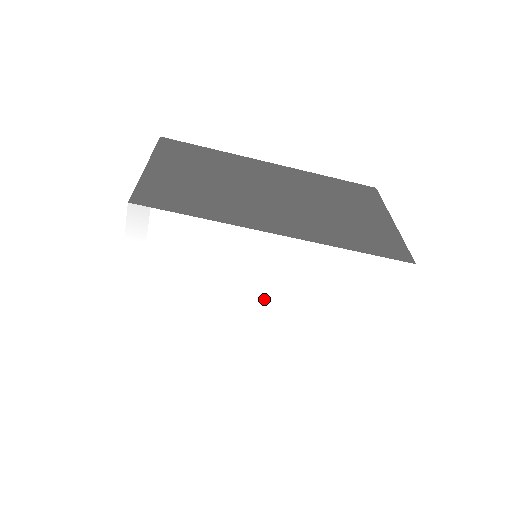
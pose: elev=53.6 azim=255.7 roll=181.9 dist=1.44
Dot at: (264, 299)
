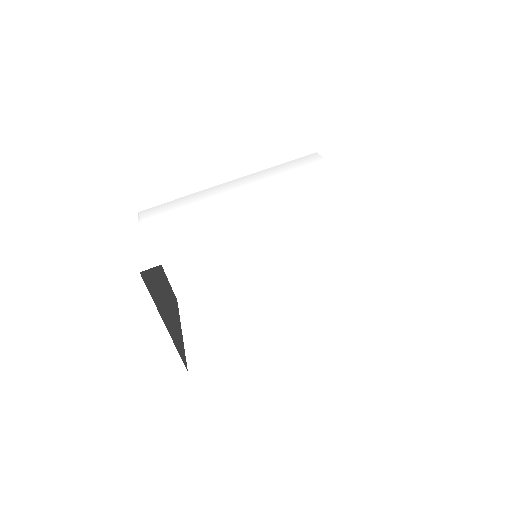
Dot at: (244, 201)
